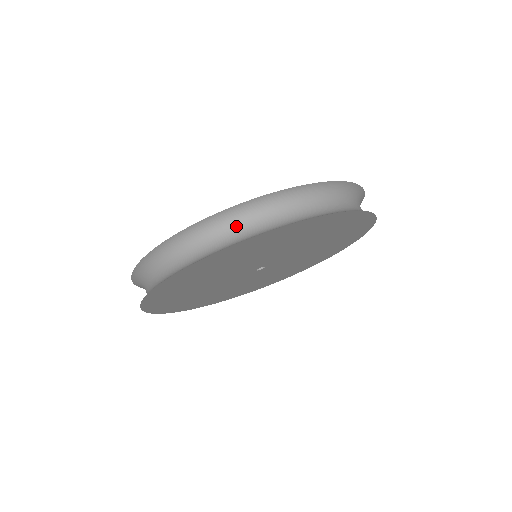
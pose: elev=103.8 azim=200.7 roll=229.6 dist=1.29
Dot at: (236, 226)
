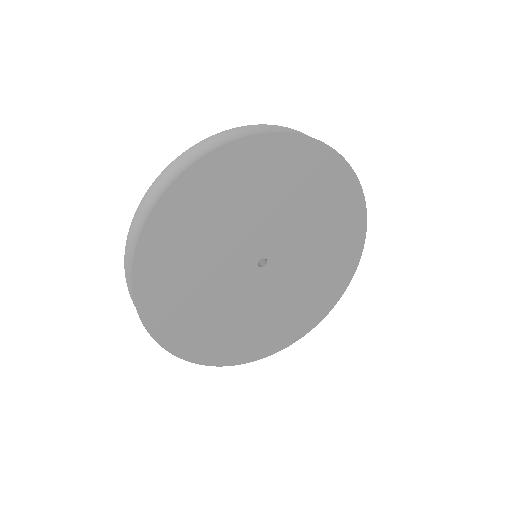
Dot at: occluded
